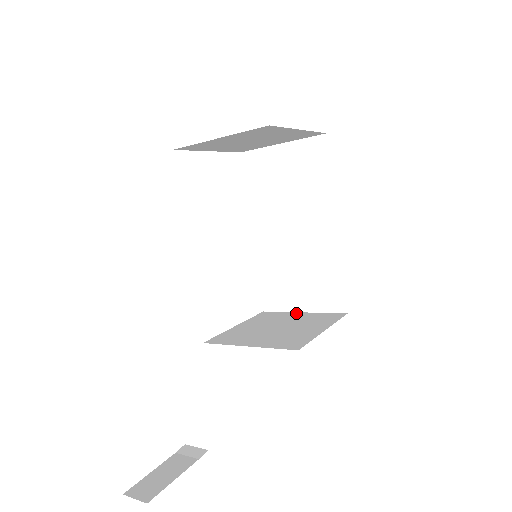
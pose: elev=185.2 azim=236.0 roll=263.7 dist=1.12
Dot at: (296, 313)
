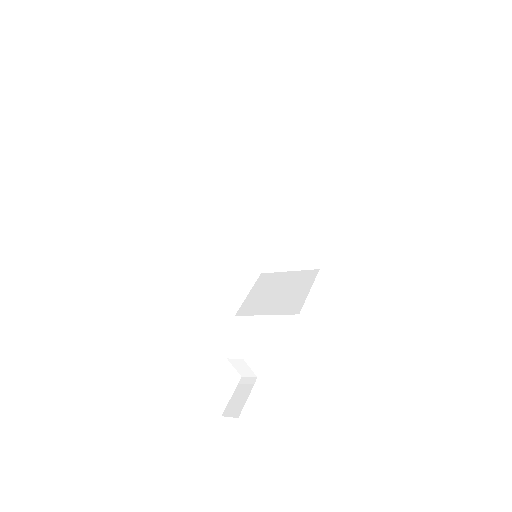
Dot at: (285, 273)
